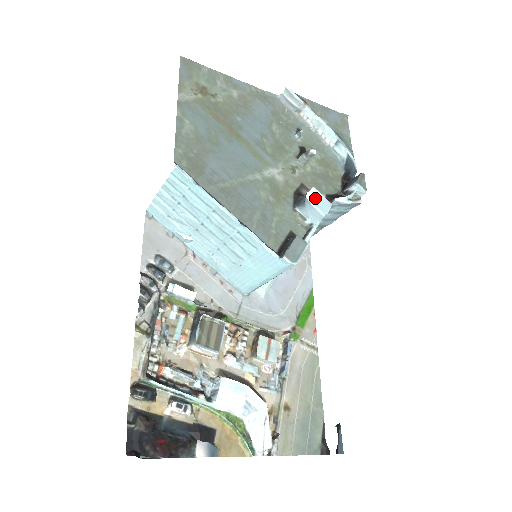
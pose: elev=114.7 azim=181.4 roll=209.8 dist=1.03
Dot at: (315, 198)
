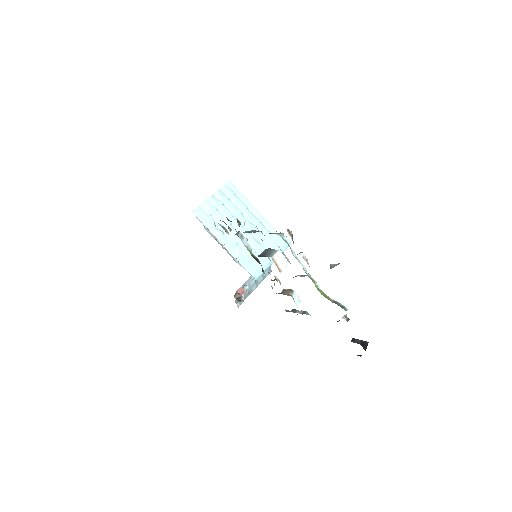
Dot at: occluded
